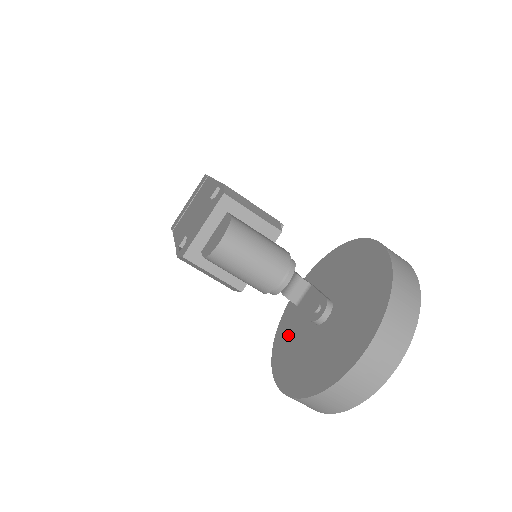
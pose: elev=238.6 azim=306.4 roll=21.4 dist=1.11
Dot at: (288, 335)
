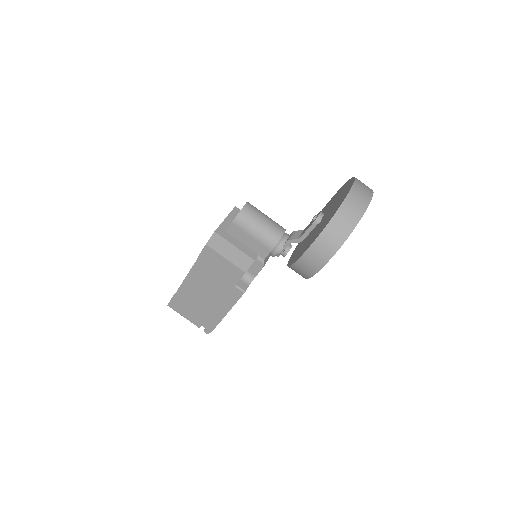
Dot at: (299, 252)
